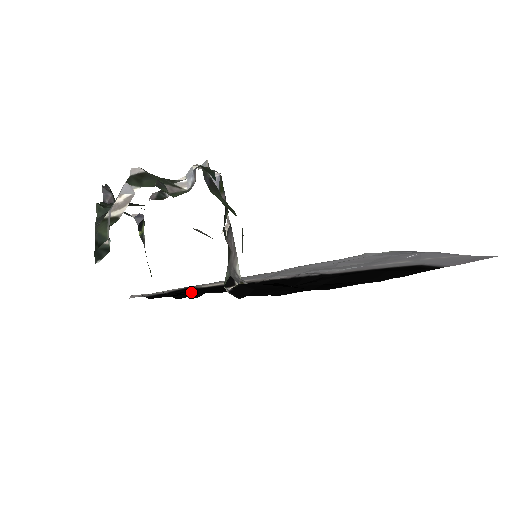
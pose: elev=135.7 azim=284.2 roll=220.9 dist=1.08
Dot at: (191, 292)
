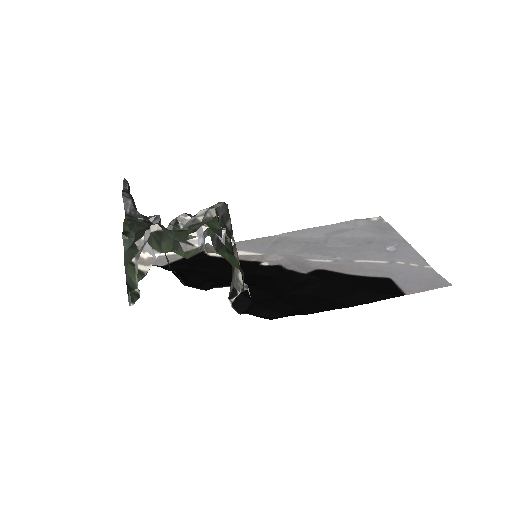
Dot at: (202, 269)
